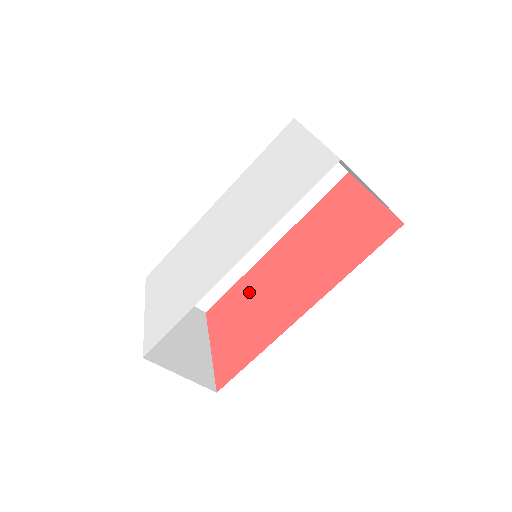
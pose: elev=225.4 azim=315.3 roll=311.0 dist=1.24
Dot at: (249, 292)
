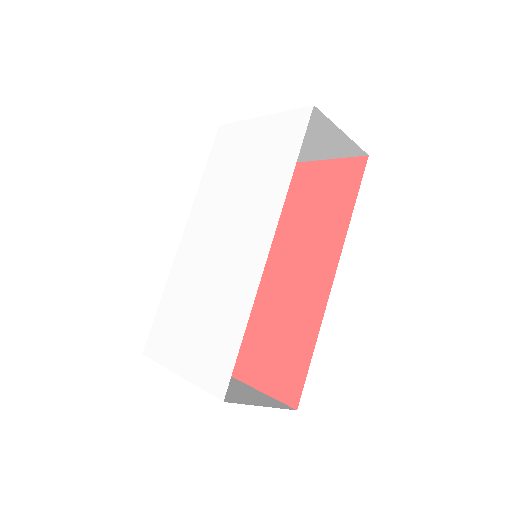
Dot at: (253, 310)
